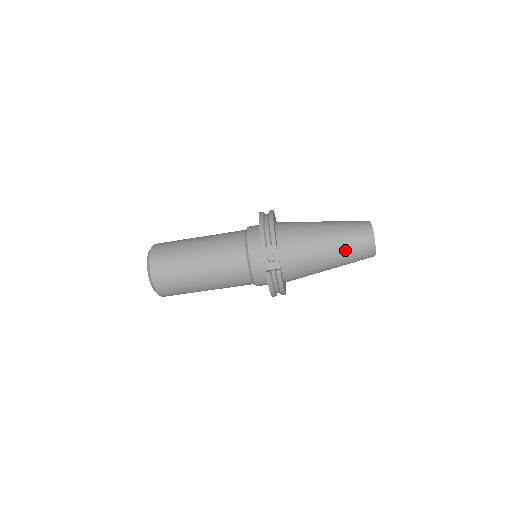
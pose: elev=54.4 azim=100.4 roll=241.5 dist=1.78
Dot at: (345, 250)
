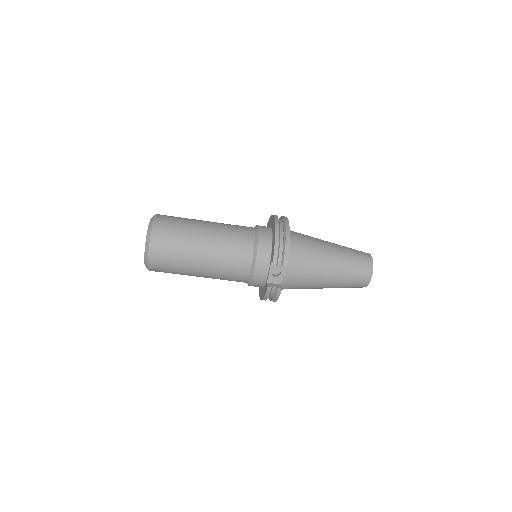
Dot at: (343, 280)
